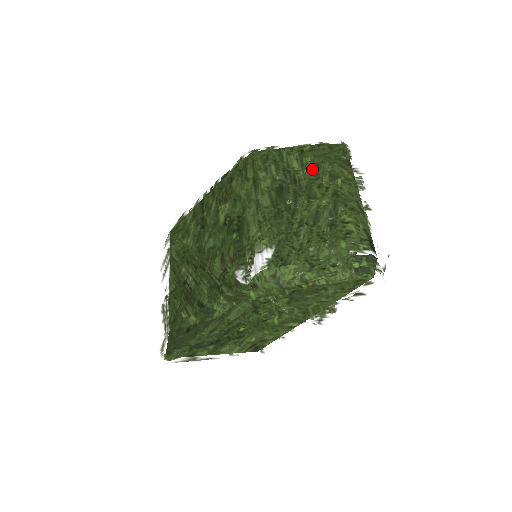
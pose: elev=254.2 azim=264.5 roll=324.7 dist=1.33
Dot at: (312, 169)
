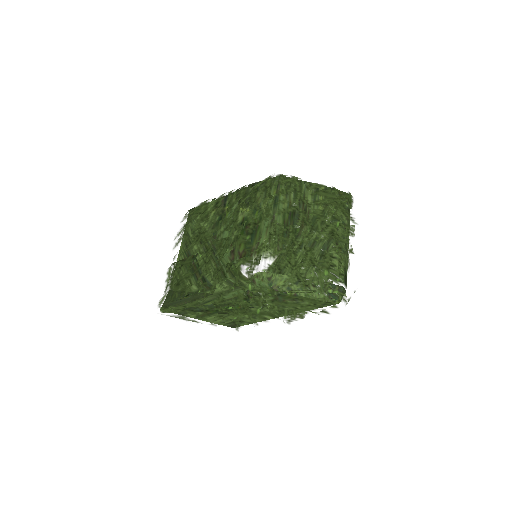
Dot at: (321, 207)
